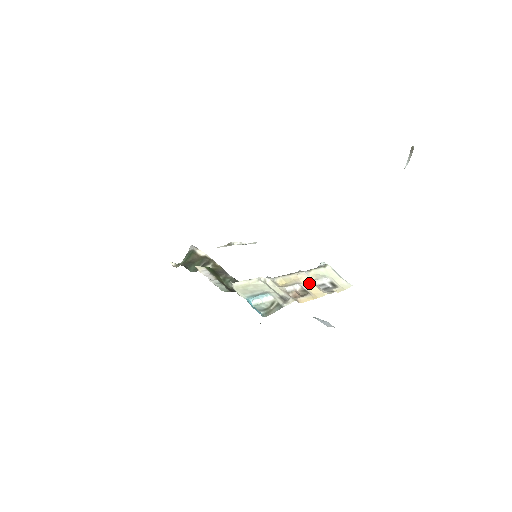
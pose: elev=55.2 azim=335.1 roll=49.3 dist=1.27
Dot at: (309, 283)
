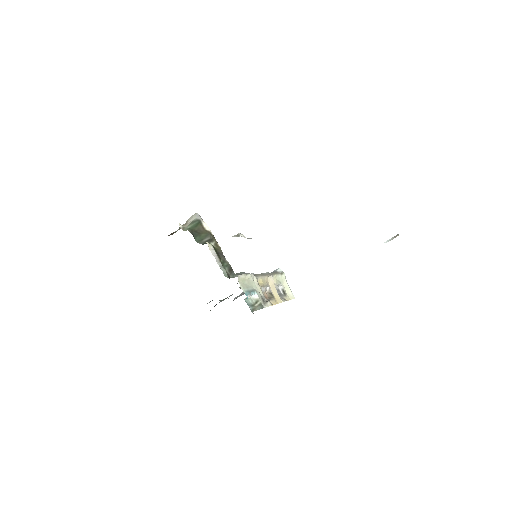
Dot at: (274, 287)
